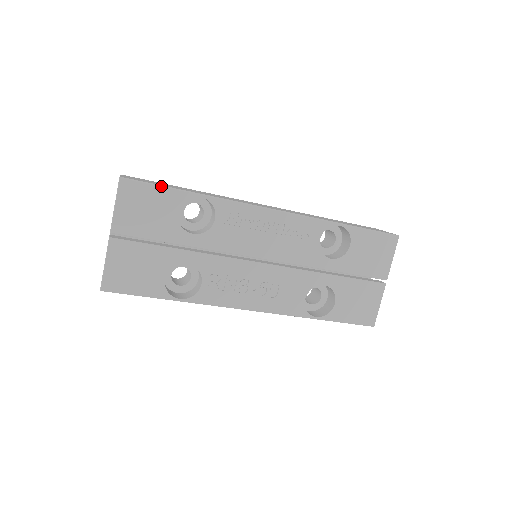
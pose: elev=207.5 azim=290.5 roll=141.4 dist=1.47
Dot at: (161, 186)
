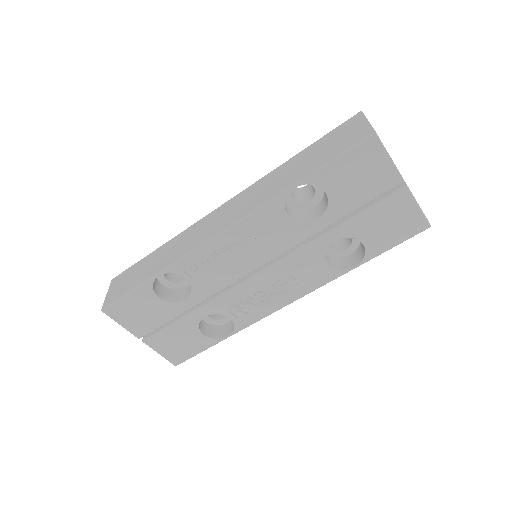
Dot at: (128, 293)
